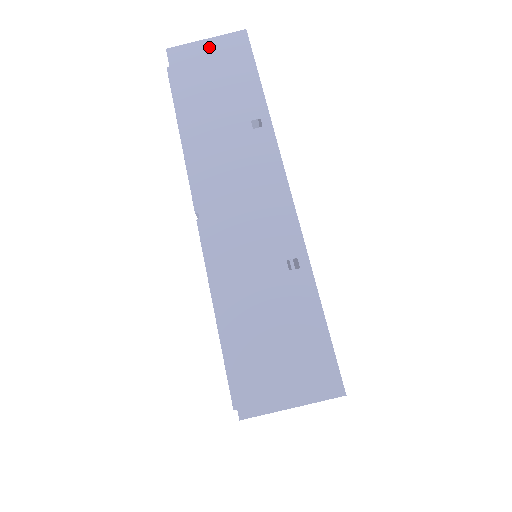
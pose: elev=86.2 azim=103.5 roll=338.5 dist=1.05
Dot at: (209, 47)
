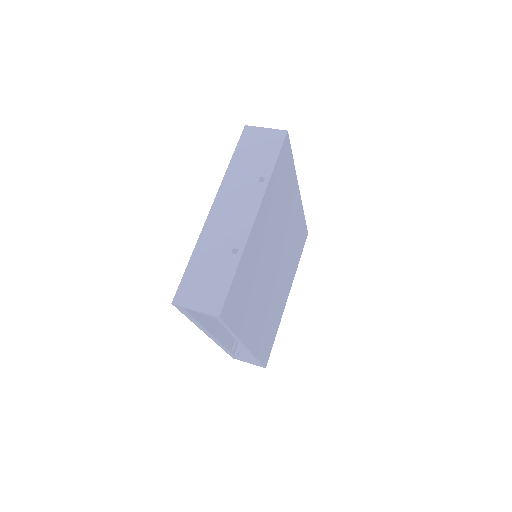
Dot at: (265, 132)
